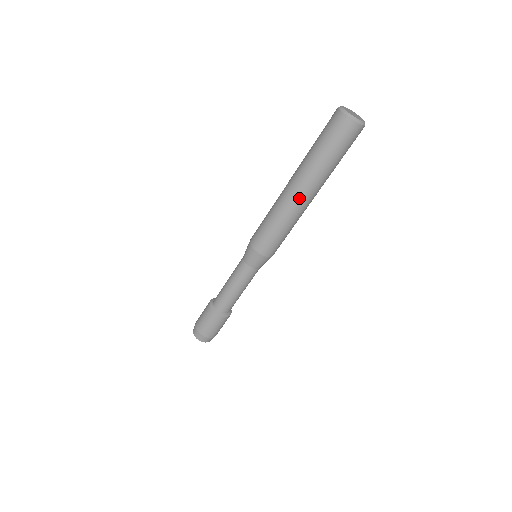
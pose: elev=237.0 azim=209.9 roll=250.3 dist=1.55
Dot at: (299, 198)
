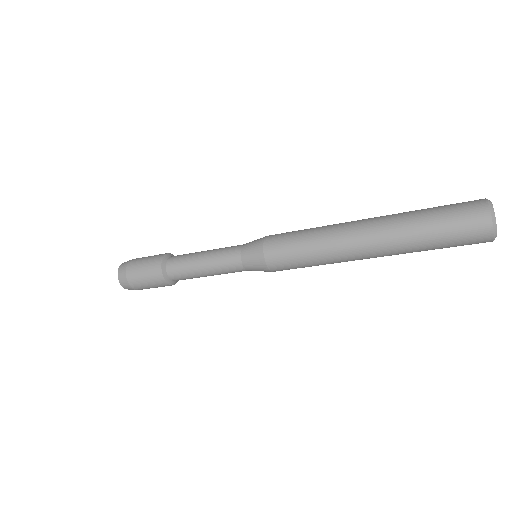
Dot at: (362, 254)
